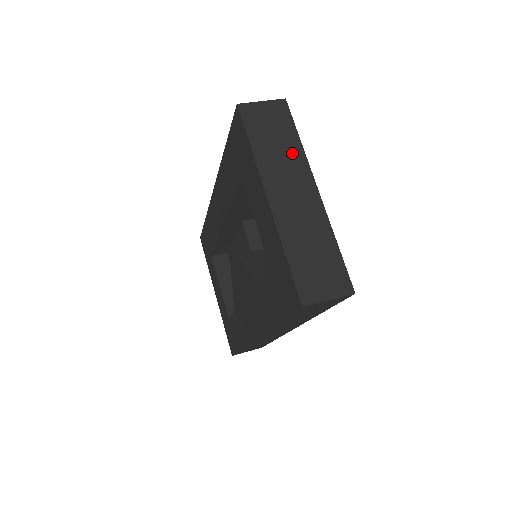
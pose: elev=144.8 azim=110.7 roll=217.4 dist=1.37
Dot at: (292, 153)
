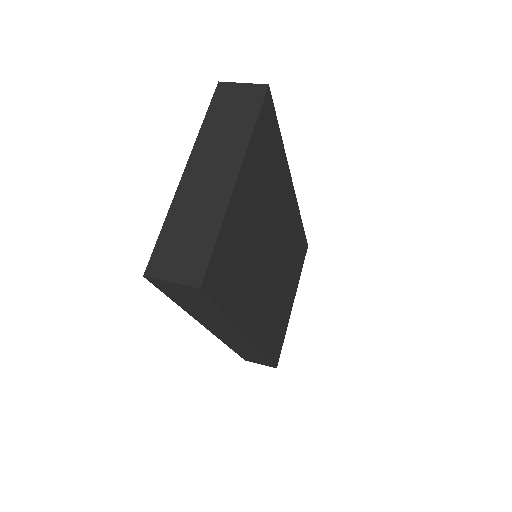
Dot at: (237, 136)
